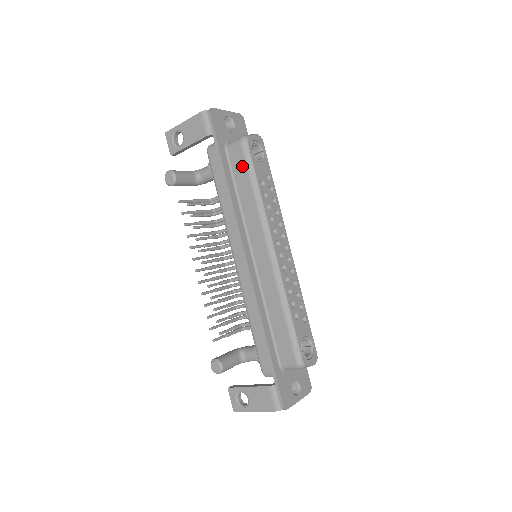
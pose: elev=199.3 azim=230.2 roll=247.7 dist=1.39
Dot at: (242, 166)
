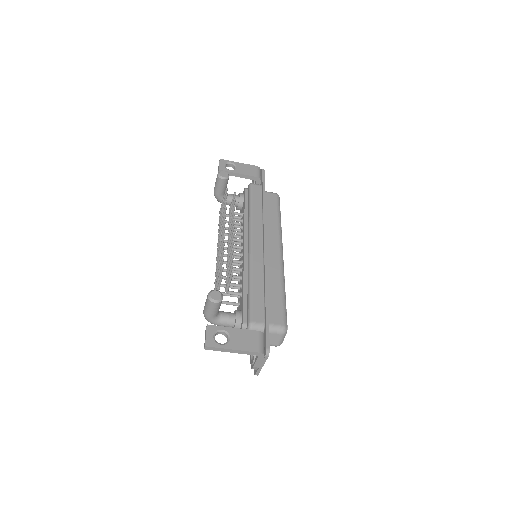
Dot at: (274, 204)
